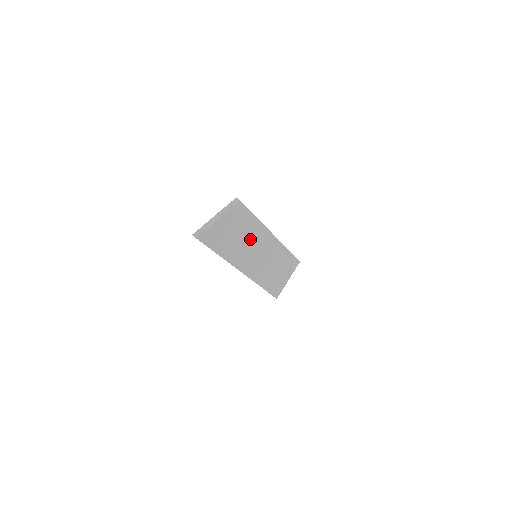
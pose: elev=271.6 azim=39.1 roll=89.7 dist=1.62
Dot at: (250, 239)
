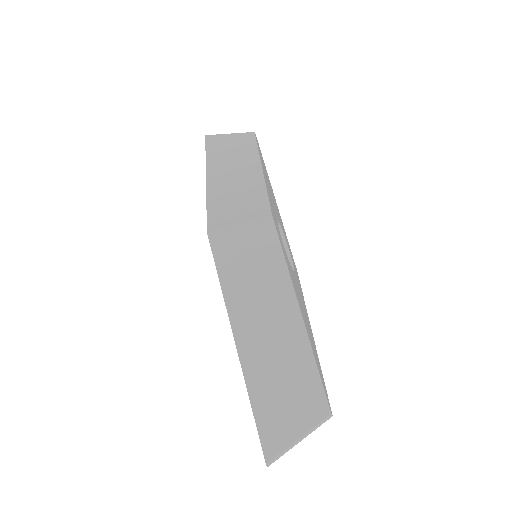
Dot at: occluded
